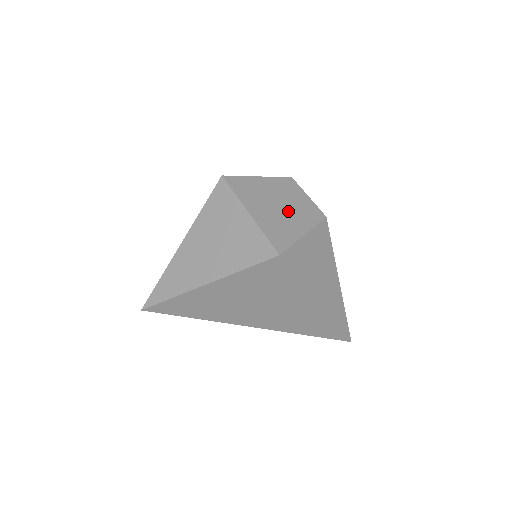
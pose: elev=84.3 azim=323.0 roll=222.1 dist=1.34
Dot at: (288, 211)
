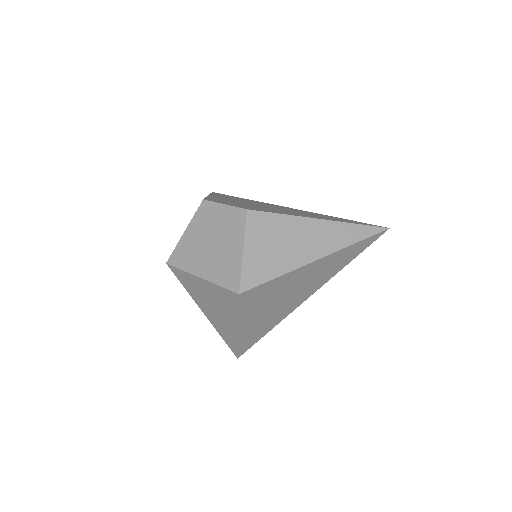
Dot at: (220, 241)
